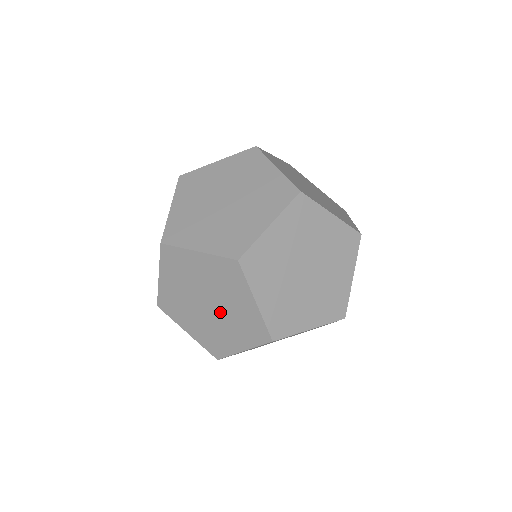
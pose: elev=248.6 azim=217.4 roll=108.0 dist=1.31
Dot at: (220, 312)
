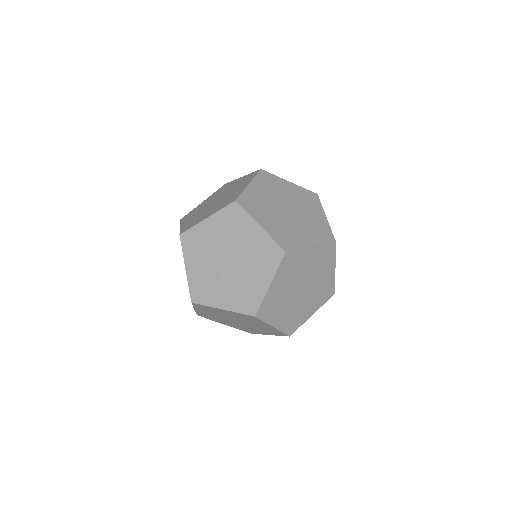
Dot at: (233, 273)
